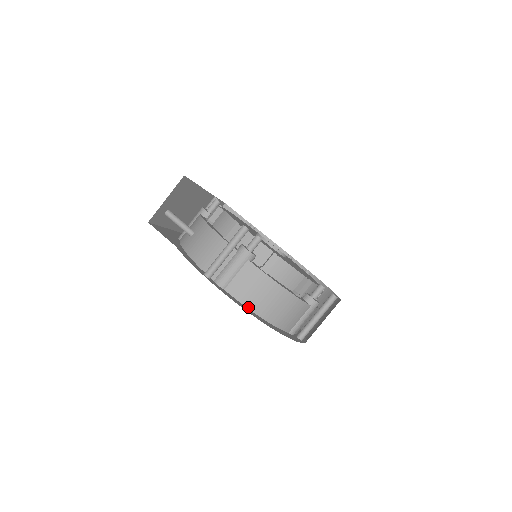
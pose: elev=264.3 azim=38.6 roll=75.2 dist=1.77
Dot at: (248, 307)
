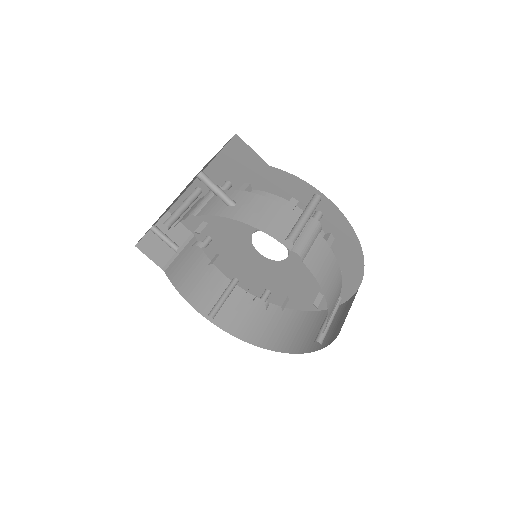
Dot at: (321, 286)
